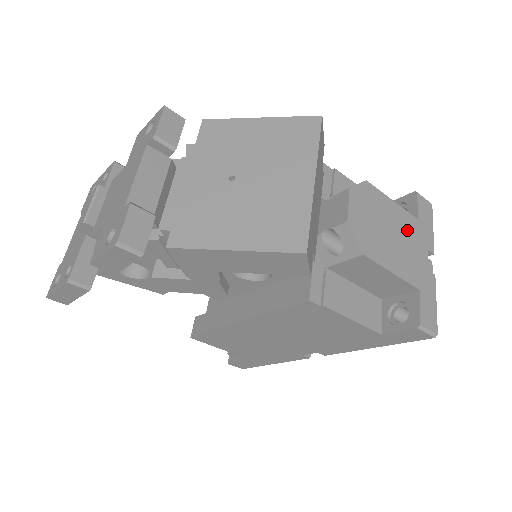
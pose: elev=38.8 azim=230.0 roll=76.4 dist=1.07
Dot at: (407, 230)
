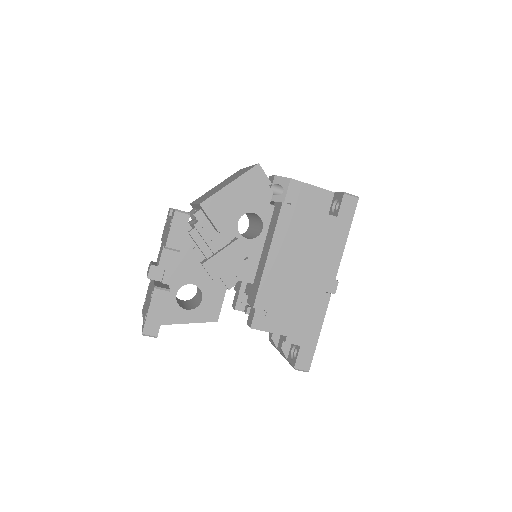
Dot at: occluded
